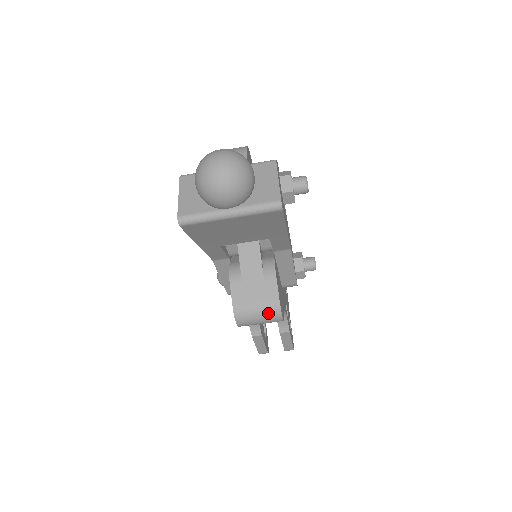
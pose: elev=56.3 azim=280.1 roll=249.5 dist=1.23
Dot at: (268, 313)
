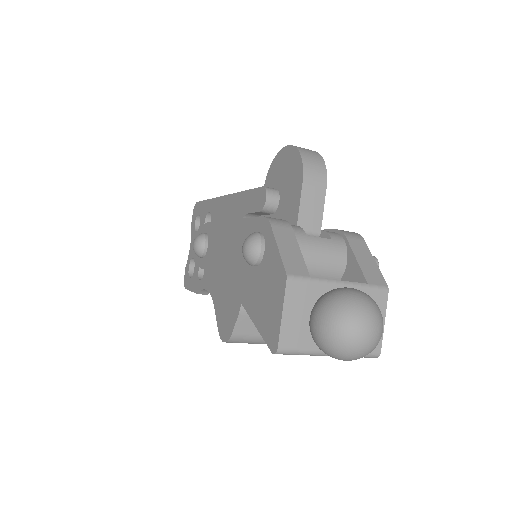
Dot at: (260, 343)
